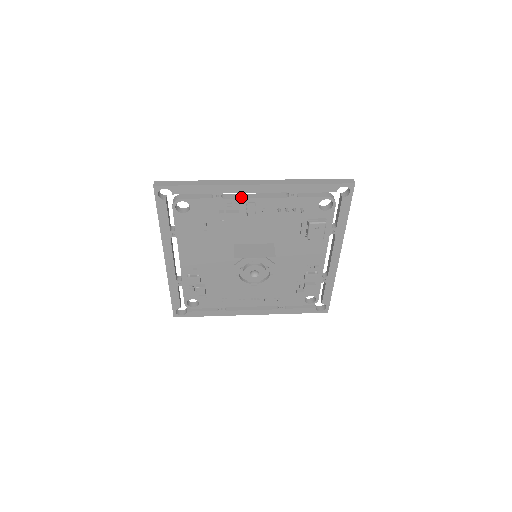
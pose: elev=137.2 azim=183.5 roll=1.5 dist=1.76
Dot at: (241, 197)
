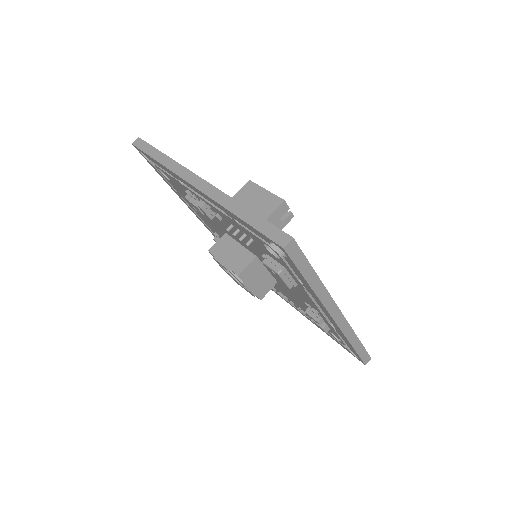
Dot at: occluded
